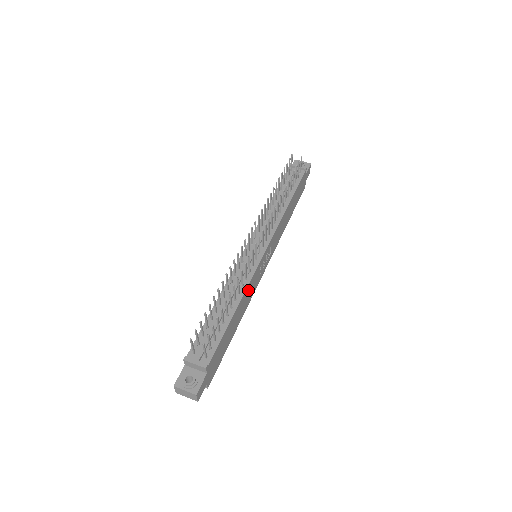
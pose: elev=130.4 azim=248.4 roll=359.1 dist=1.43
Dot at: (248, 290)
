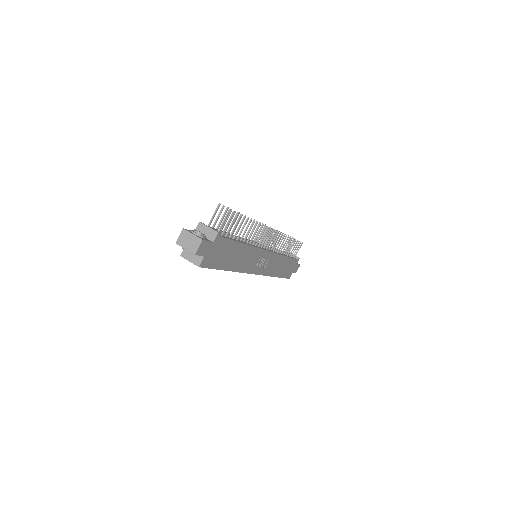
Dot at: (251, 253)
